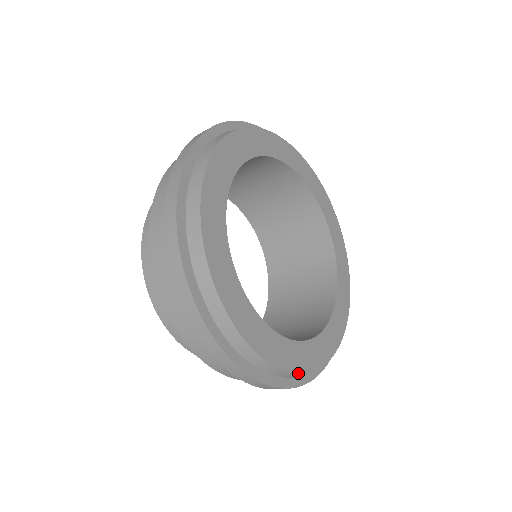
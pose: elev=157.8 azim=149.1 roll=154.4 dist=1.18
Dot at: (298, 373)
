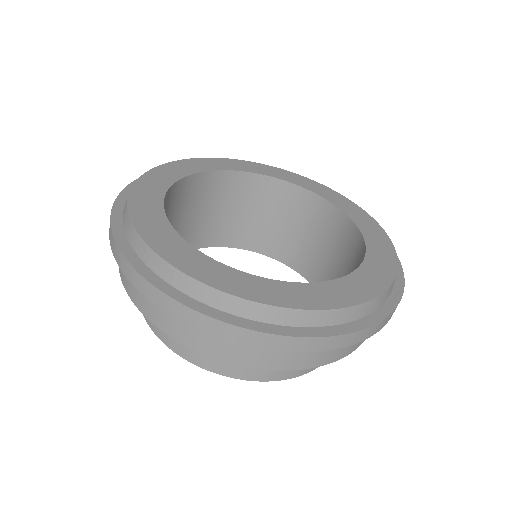
Dot at: (373, 298)
